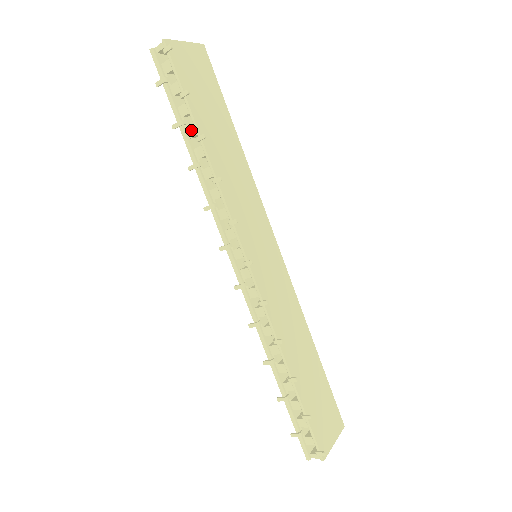
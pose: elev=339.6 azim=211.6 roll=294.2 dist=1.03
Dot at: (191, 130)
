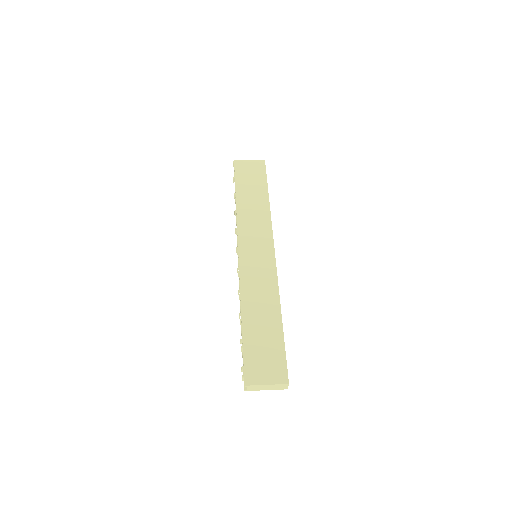
Dot at: occluded
